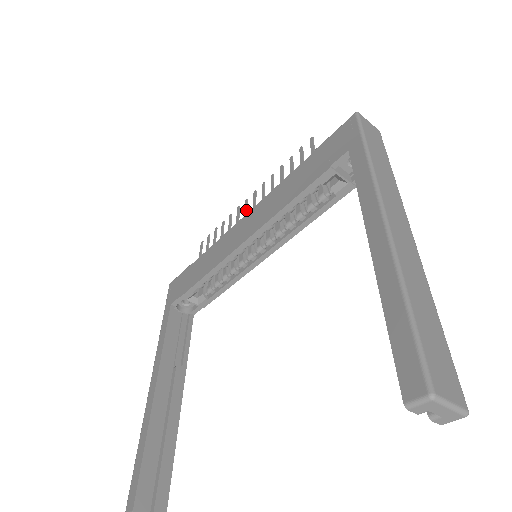
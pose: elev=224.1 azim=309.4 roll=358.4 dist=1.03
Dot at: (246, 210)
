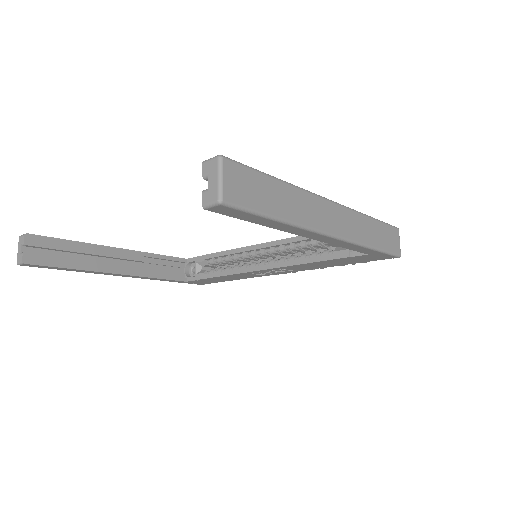
Dot at: occluded
